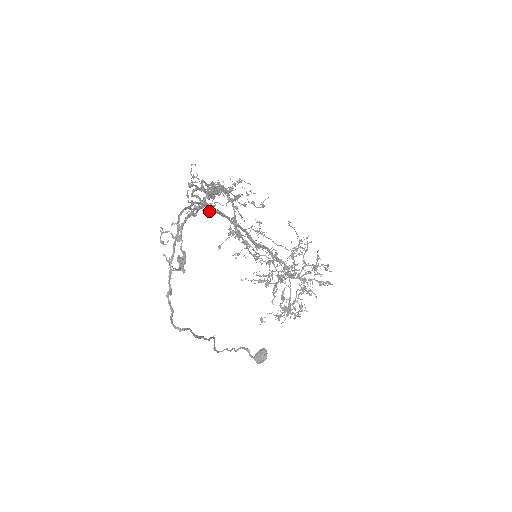
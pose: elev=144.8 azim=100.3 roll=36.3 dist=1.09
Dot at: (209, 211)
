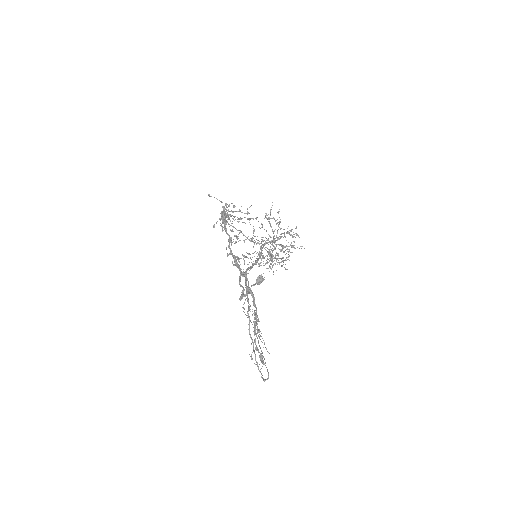
Dot at: occluded
